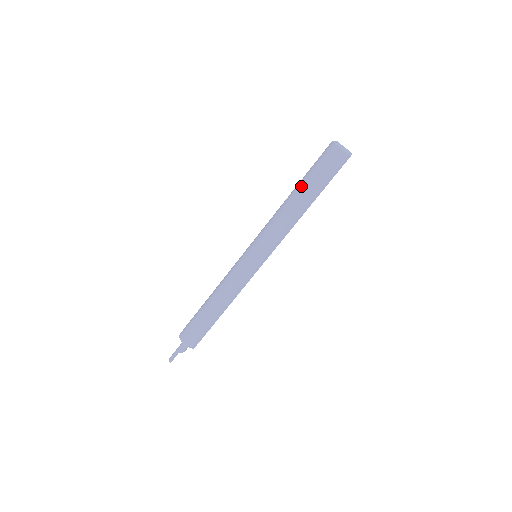
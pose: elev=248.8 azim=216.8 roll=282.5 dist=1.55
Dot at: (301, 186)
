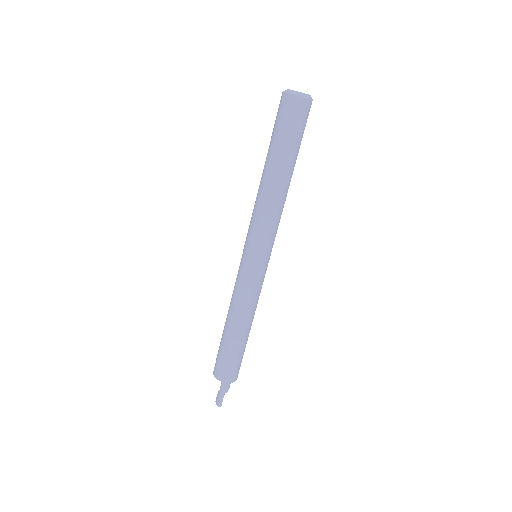
Dot at: (274, 159)
